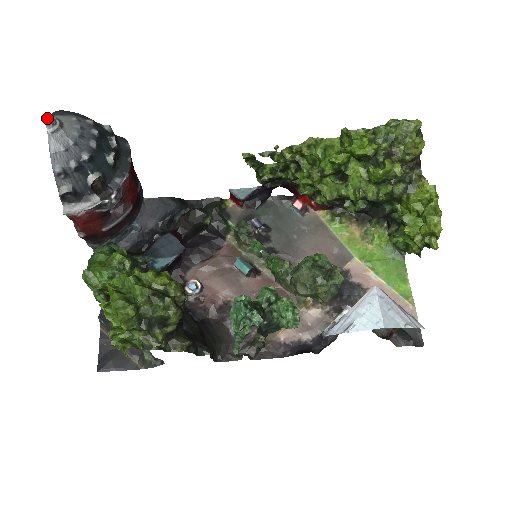
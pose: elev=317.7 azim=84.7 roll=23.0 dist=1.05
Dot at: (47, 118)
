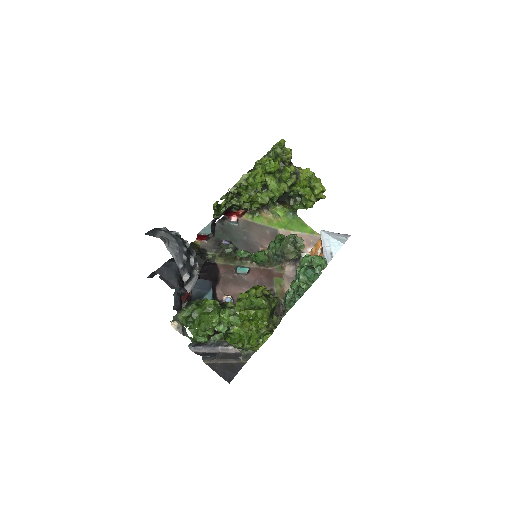
Dot at: (161, 238)
